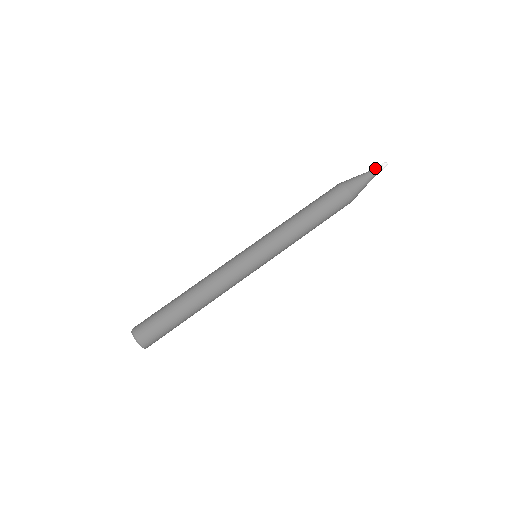
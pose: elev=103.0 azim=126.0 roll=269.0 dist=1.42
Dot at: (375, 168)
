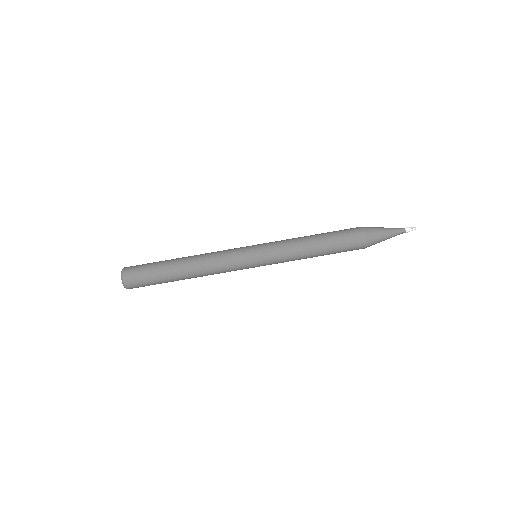
Dot at: (403, 230)
